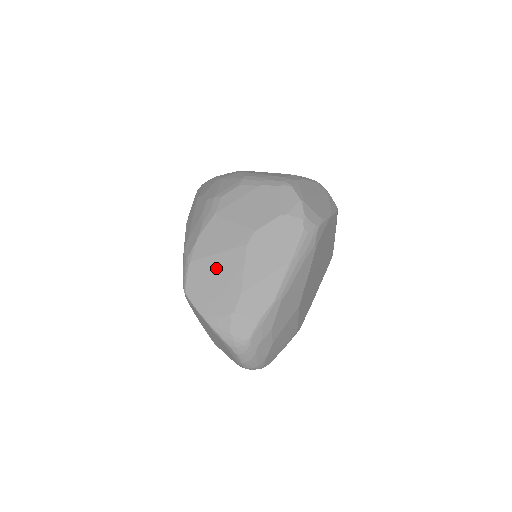
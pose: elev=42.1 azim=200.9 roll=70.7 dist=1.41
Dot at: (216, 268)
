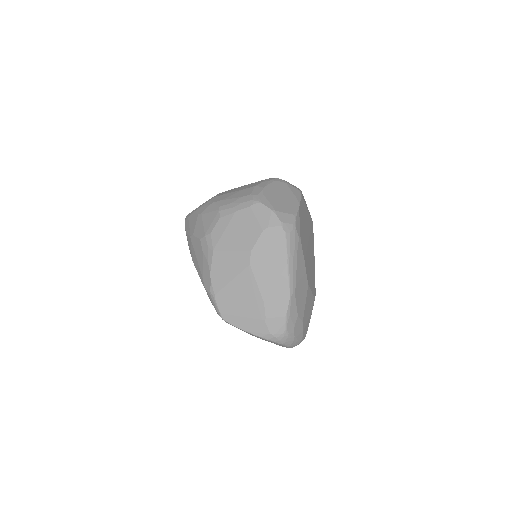
Dot at: (236, 292)
